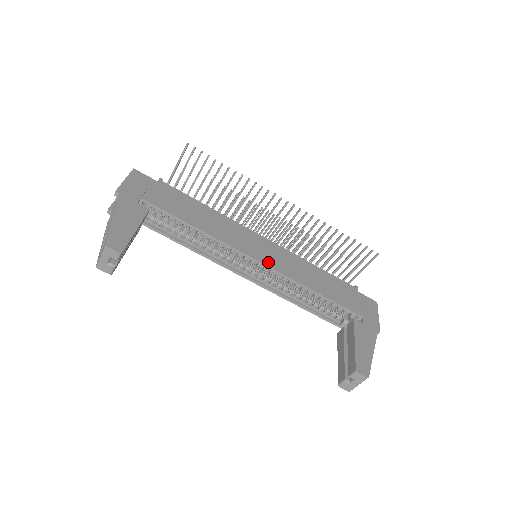
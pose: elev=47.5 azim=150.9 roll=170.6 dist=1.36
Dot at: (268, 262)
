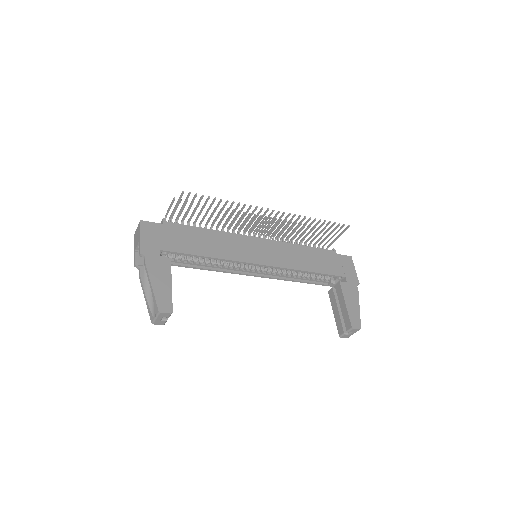
Dot at: (269, 262)
